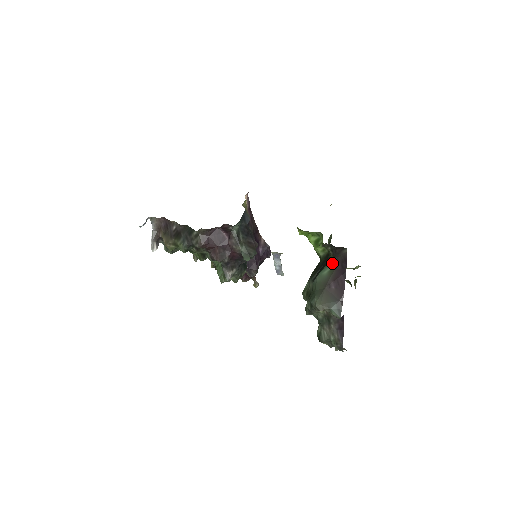
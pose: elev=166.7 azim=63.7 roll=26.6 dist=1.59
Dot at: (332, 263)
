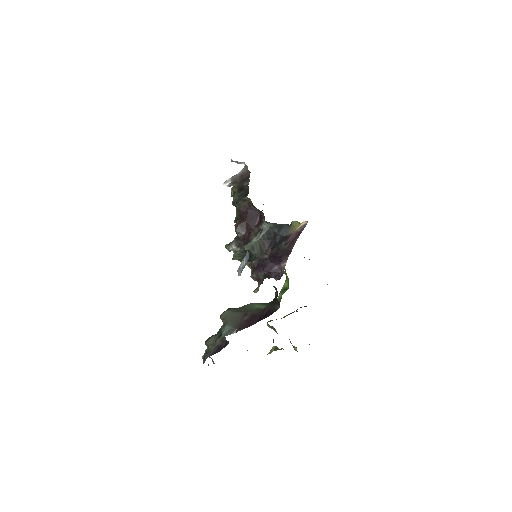
Dot at: (266, 306)
